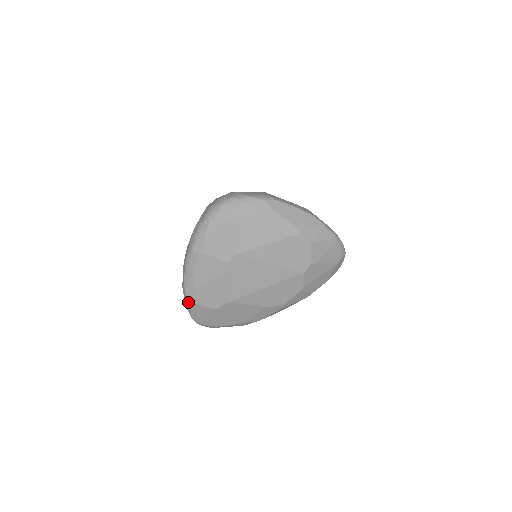
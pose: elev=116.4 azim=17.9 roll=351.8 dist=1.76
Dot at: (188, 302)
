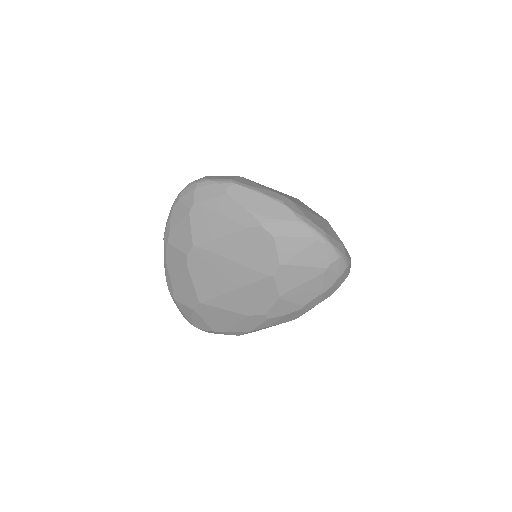
Dot at: (172, 298)
